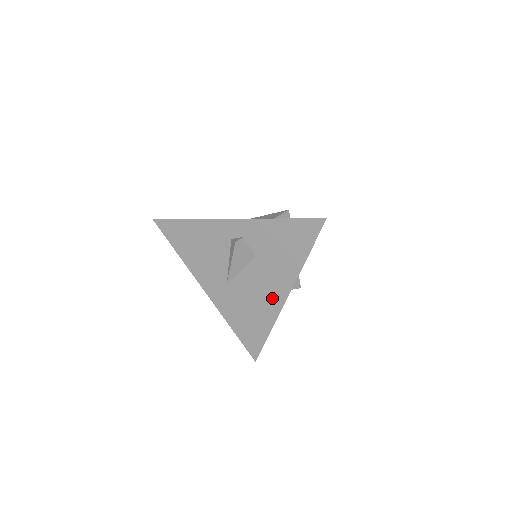
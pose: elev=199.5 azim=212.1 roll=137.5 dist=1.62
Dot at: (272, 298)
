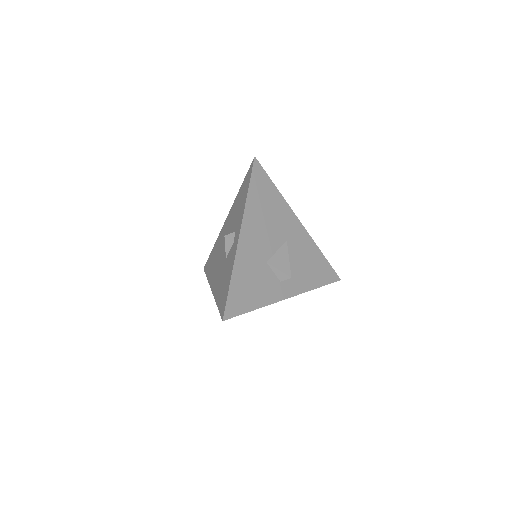
Dot at: occluded
